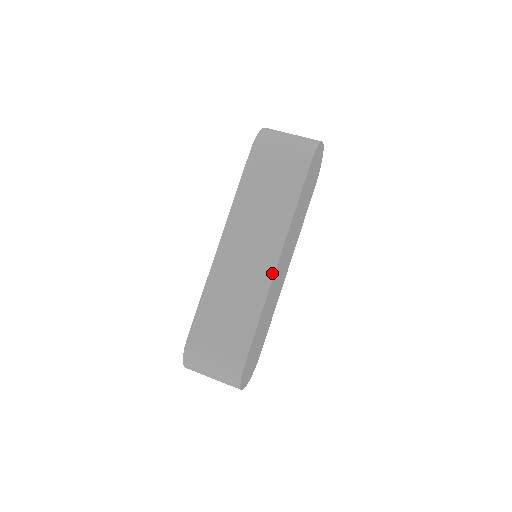
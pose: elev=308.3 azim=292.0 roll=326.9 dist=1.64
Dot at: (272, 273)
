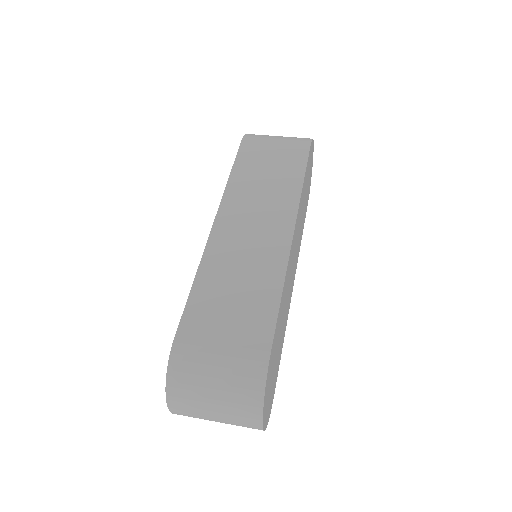
Dot at: (288, 244)
